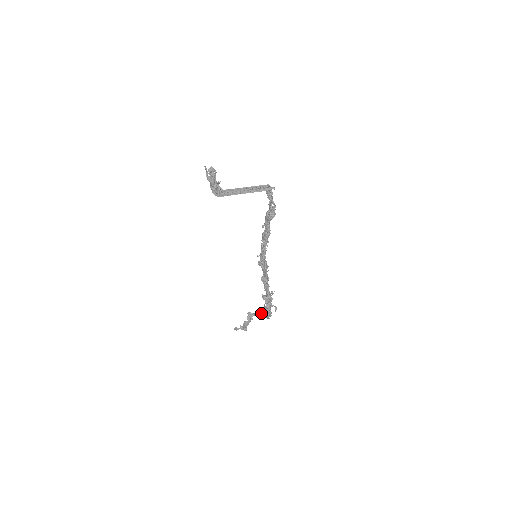
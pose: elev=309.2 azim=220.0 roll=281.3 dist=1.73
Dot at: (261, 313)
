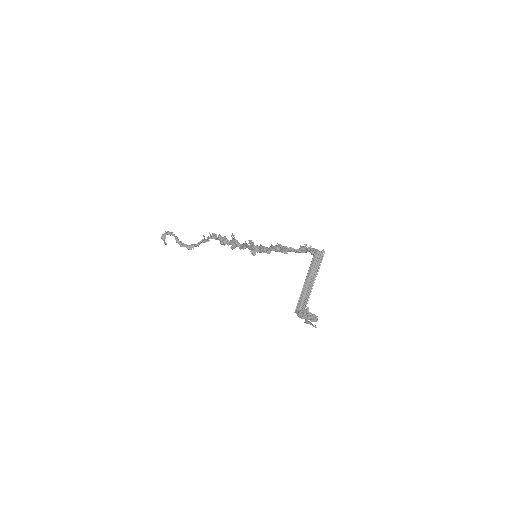
Dot at: occluded
